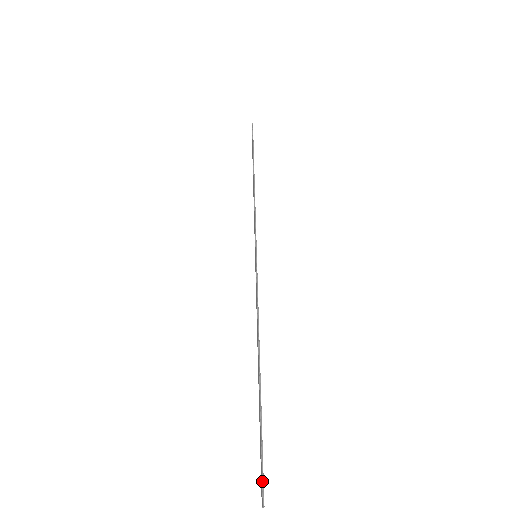
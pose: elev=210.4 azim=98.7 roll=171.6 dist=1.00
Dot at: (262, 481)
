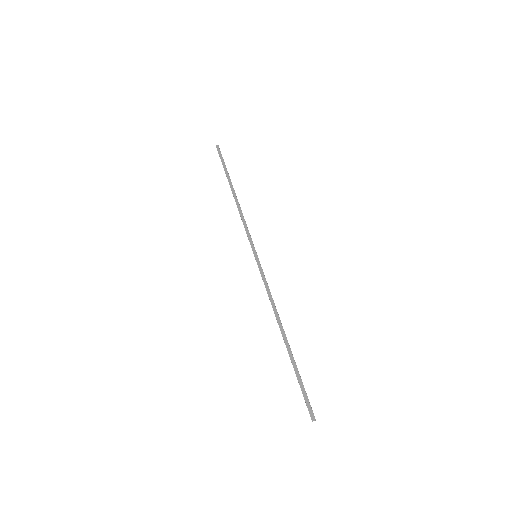
Dot at: occluded
